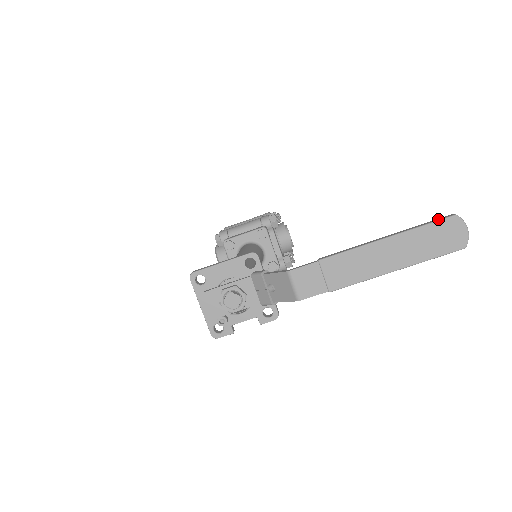
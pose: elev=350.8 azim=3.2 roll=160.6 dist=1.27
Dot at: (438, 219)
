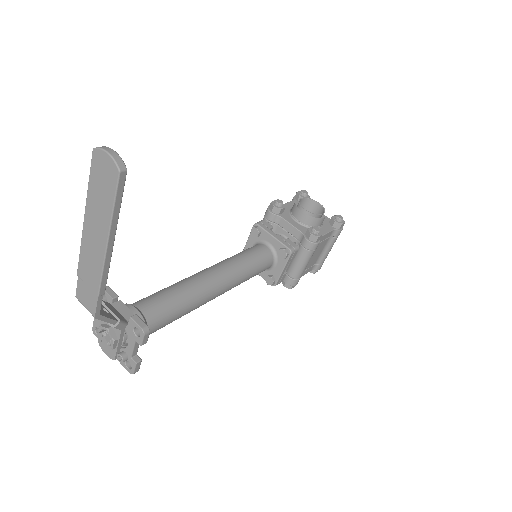
Dot at: (92, 166)
